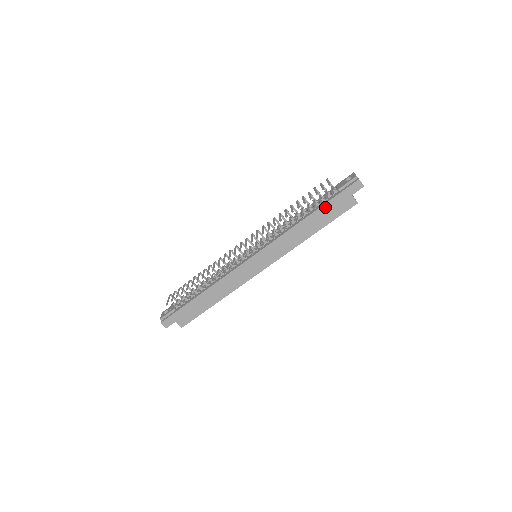
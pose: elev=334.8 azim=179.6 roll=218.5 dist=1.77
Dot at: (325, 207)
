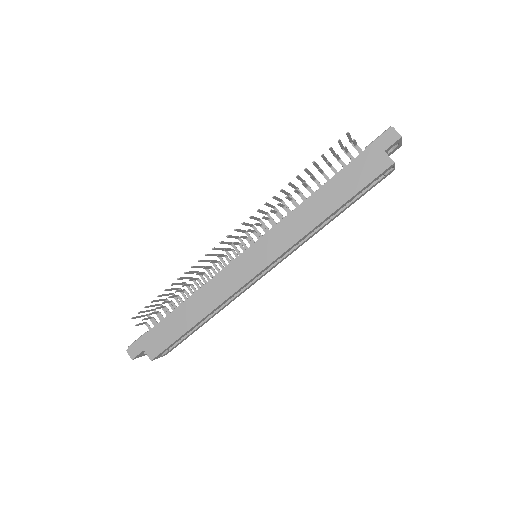
Dot at: (346, 171)
